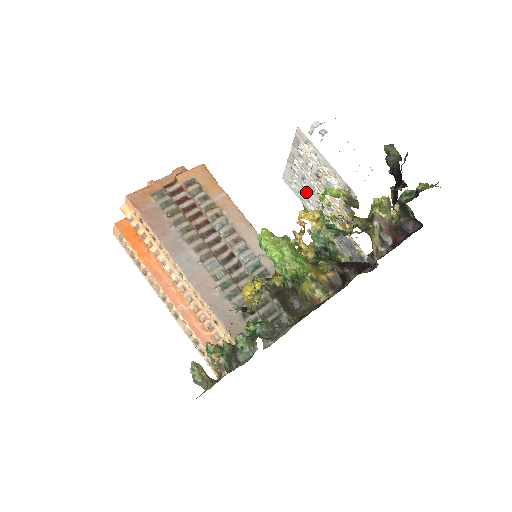
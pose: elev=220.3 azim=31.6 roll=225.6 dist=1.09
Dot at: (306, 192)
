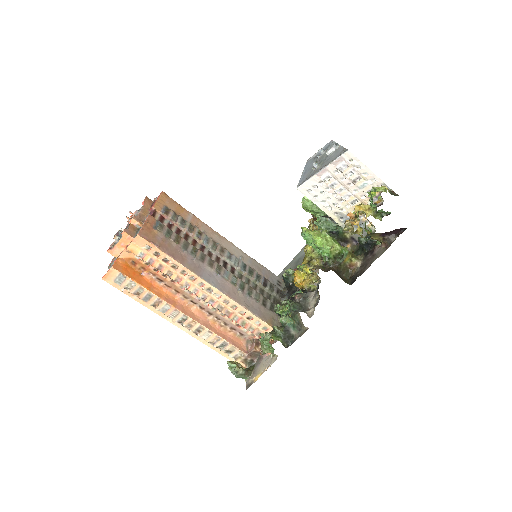
Dot at: (326, 194)
